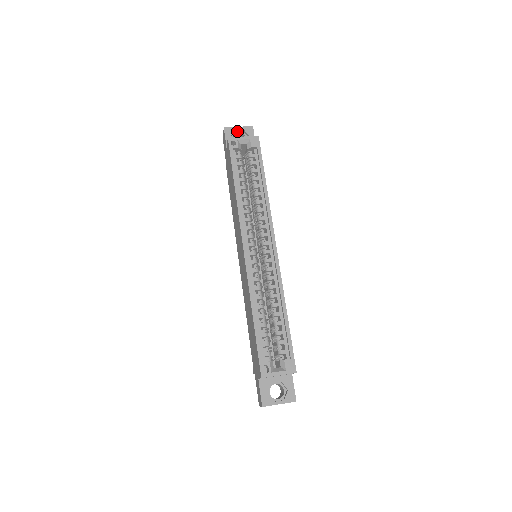
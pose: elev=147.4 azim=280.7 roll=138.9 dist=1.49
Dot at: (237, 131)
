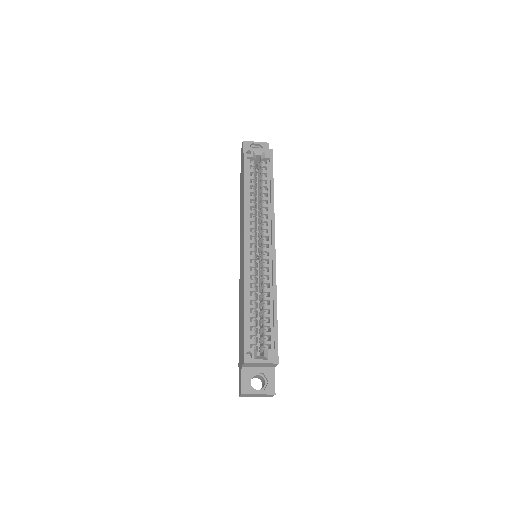
Dot at: (254, 145)
